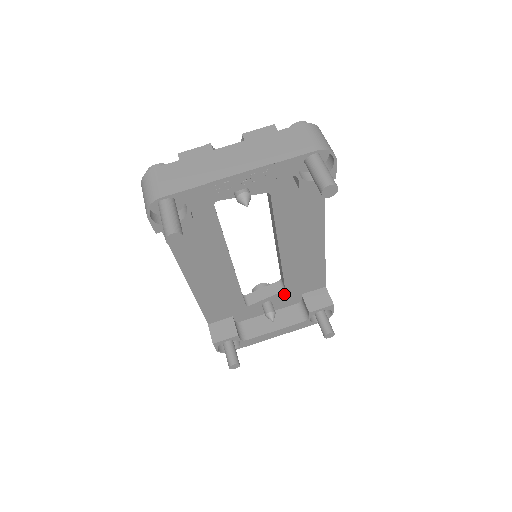
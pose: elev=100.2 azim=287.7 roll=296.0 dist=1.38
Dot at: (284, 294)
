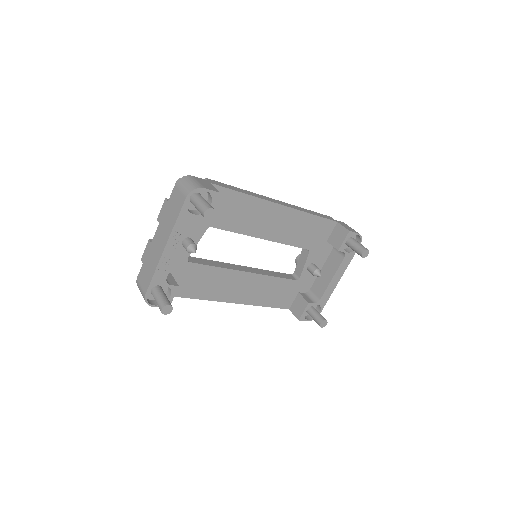
Dot at: (313, 252)
